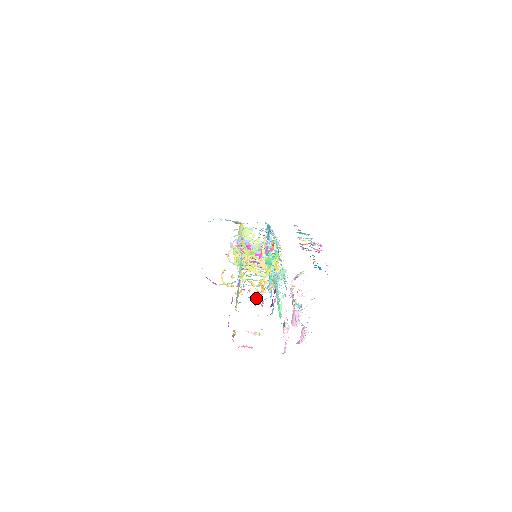
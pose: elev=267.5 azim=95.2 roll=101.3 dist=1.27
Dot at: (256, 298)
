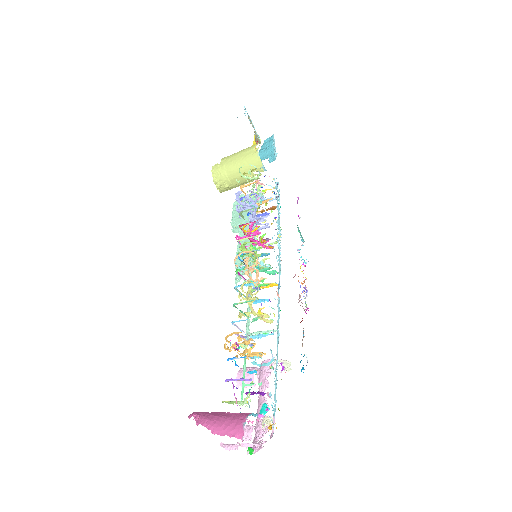
Dot at: occluded
